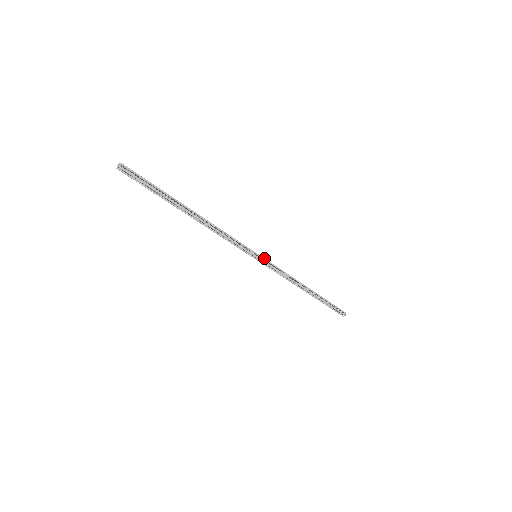
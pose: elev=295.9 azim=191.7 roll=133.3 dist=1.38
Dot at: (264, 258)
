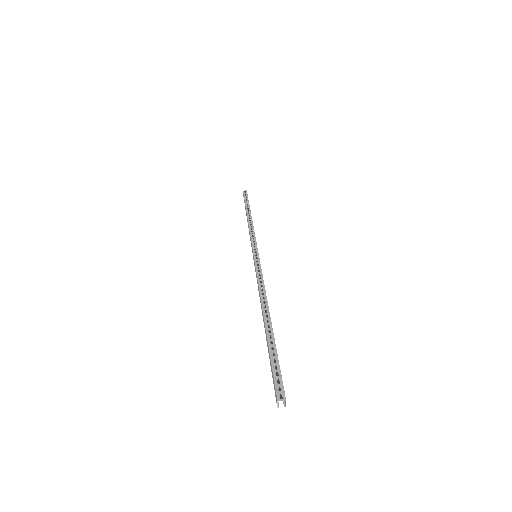
Dot at: (257, 249)
